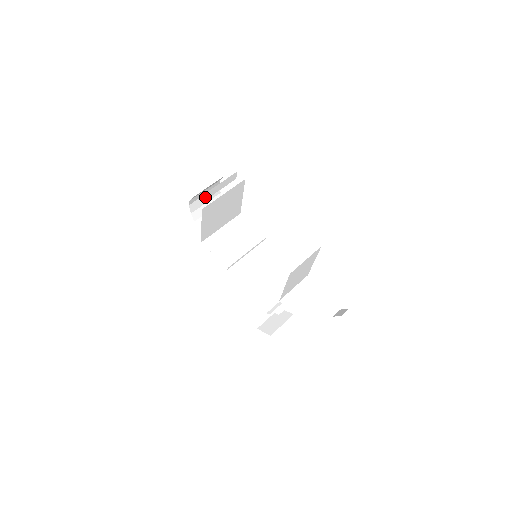
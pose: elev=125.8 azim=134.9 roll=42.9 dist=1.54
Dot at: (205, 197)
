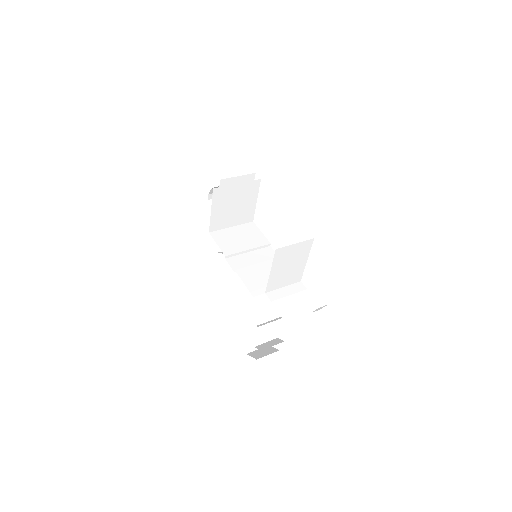
Dot at: (221, 184)
